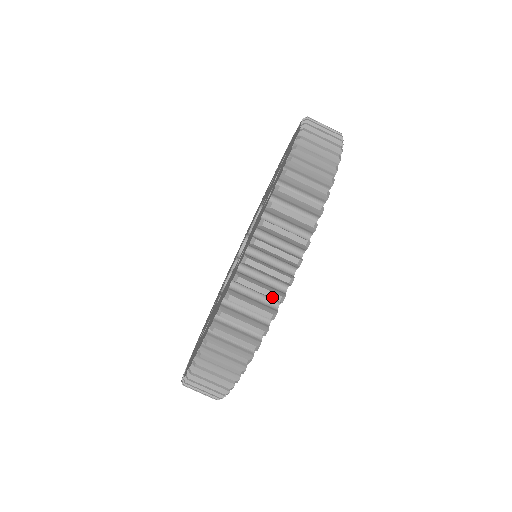
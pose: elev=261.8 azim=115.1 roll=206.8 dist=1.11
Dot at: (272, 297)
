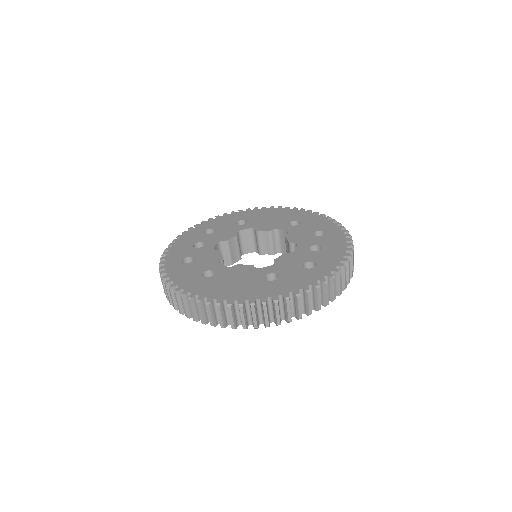
Dot at: (278, 321)
